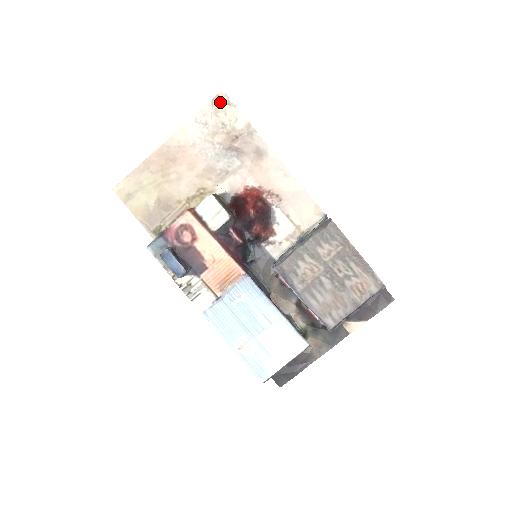
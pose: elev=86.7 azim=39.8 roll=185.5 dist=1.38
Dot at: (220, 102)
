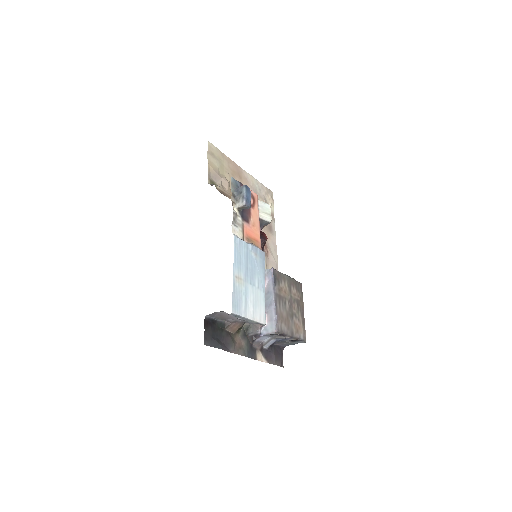
Dot at: (270, 193)
